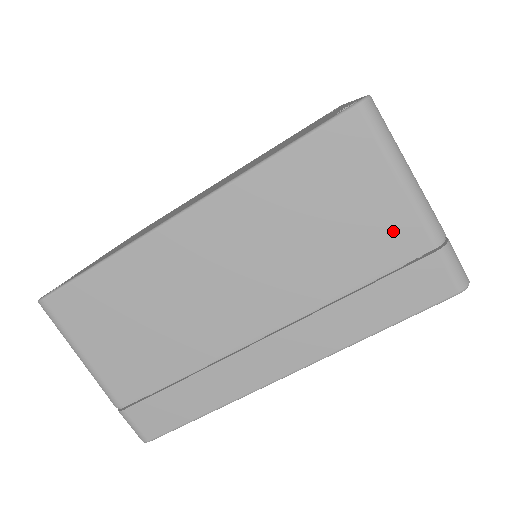
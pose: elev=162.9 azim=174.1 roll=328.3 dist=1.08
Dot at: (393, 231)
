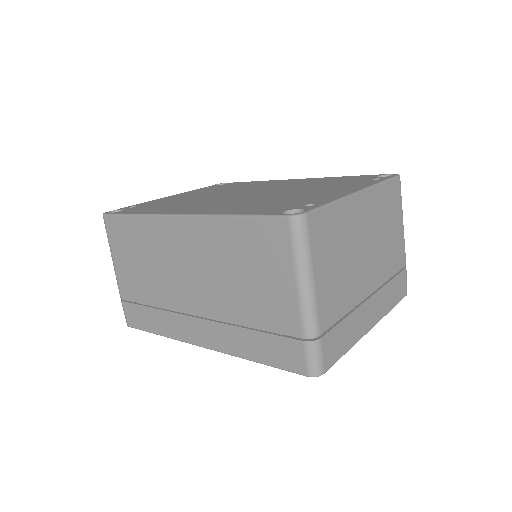
Dot at: (282, 310)
